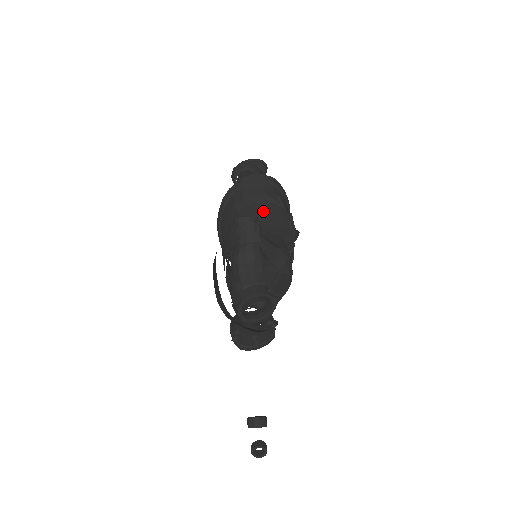
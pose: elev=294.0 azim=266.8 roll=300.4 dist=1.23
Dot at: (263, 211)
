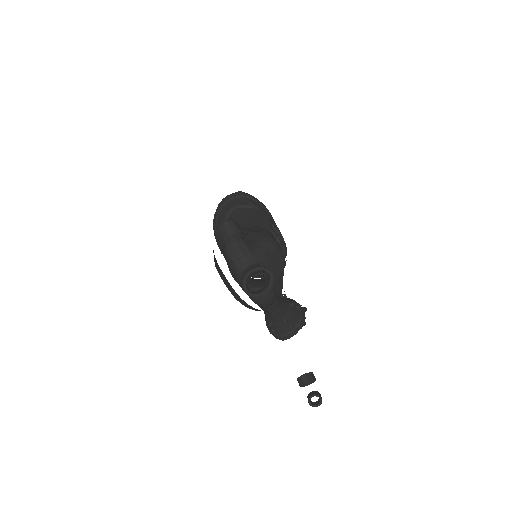
Dot at: (240, 216)
